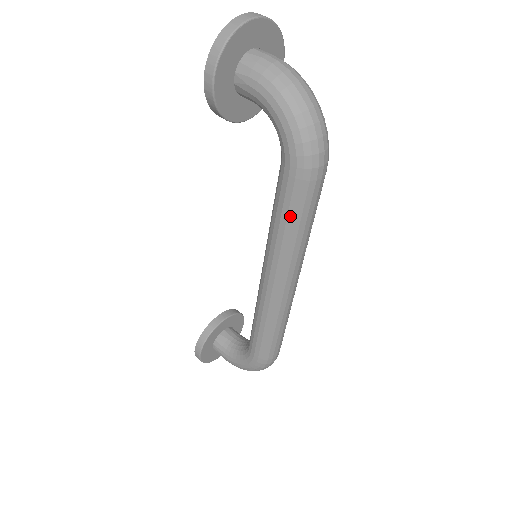
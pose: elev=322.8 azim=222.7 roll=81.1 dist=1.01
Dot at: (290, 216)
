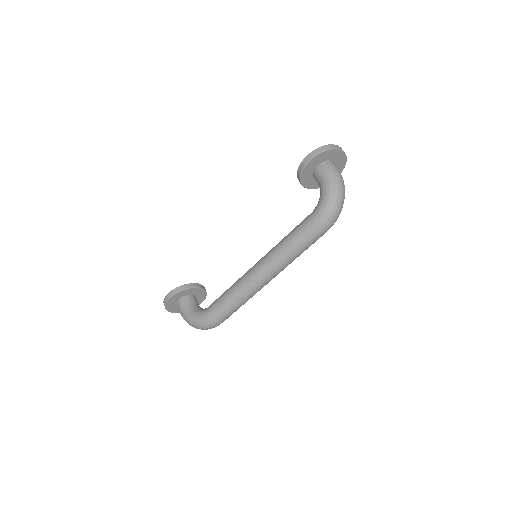
Dot at: (298, 239)
